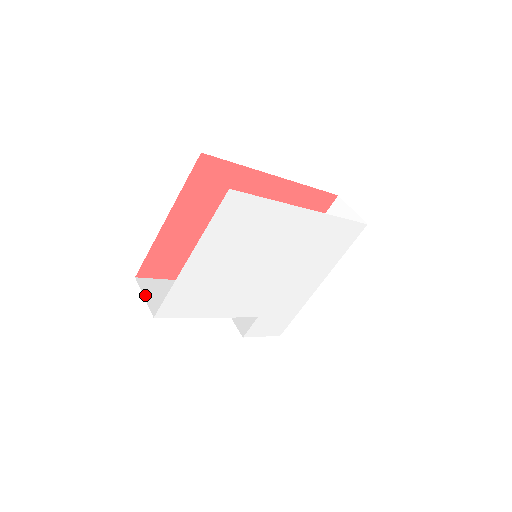
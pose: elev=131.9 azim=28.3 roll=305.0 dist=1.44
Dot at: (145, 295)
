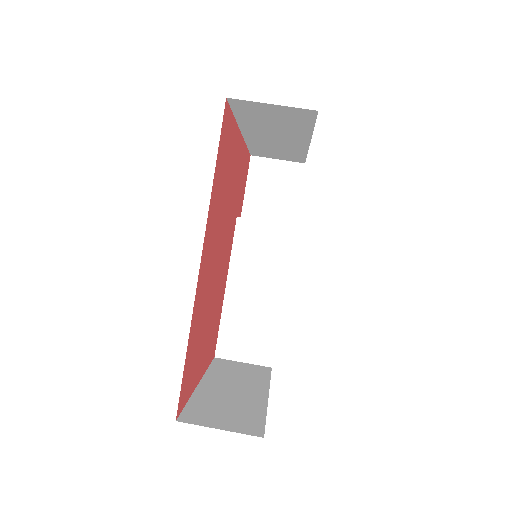
Dot at: (241, 360)
